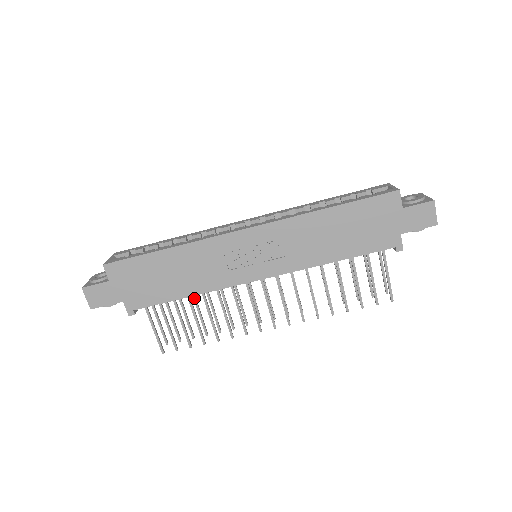
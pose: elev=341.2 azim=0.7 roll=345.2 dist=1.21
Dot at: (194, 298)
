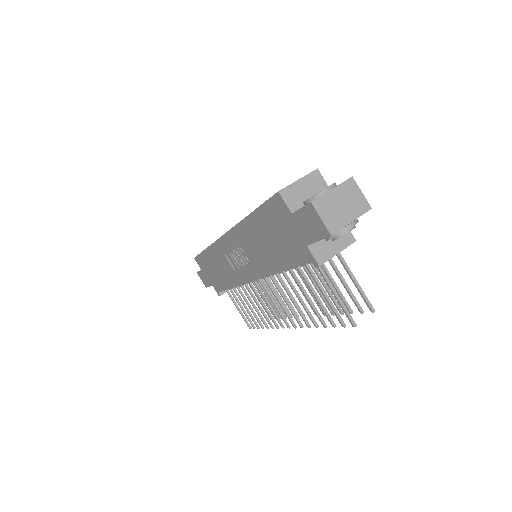
Dot at: (255, 286)
